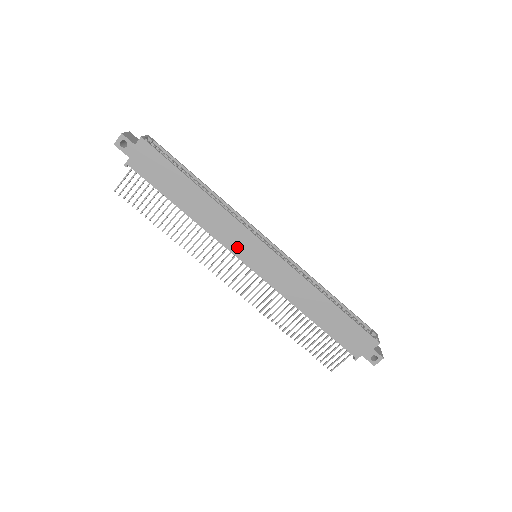
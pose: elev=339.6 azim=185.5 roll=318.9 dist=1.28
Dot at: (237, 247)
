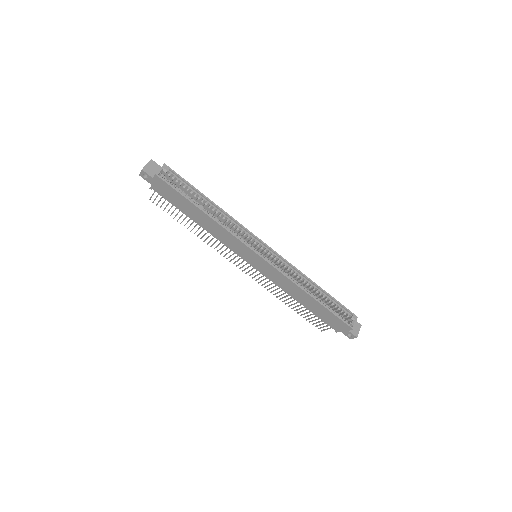
Dot at: (239, 251)
